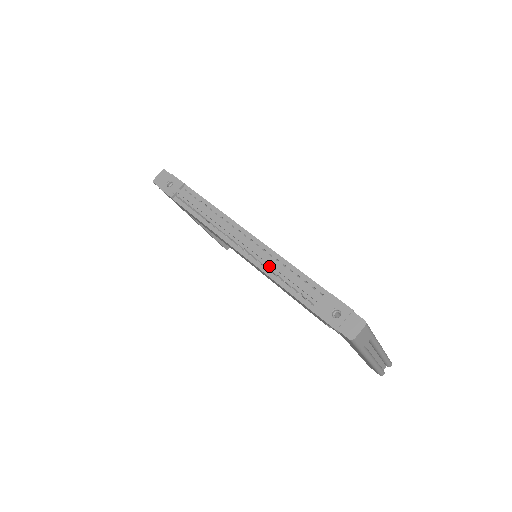
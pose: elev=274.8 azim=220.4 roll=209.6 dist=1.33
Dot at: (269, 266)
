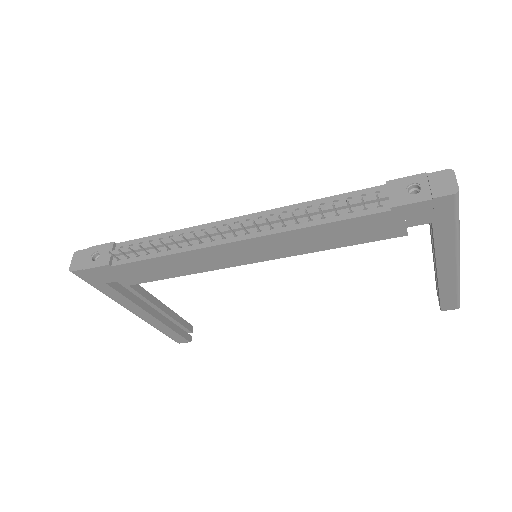
Dot at: (293, 220)
